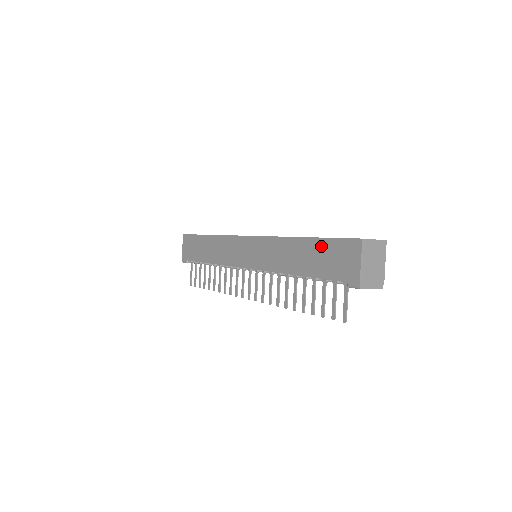
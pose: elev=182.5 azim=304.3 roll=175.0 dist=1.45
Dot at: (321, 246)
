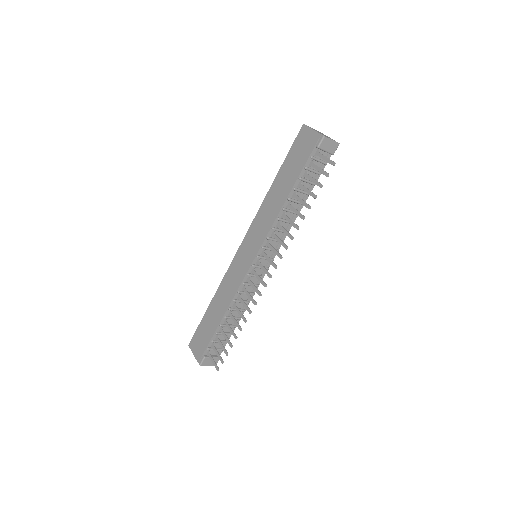
Dot at: (287, 163)
